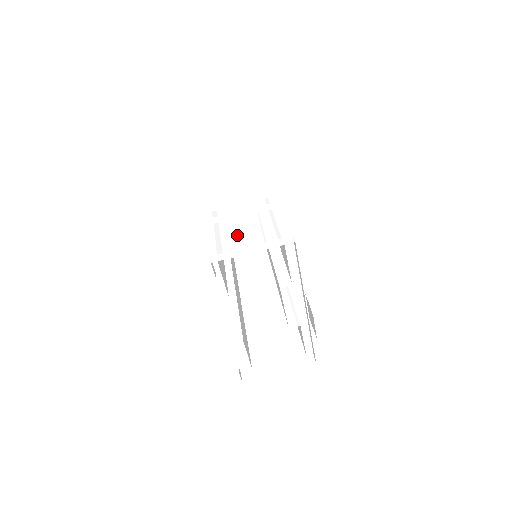
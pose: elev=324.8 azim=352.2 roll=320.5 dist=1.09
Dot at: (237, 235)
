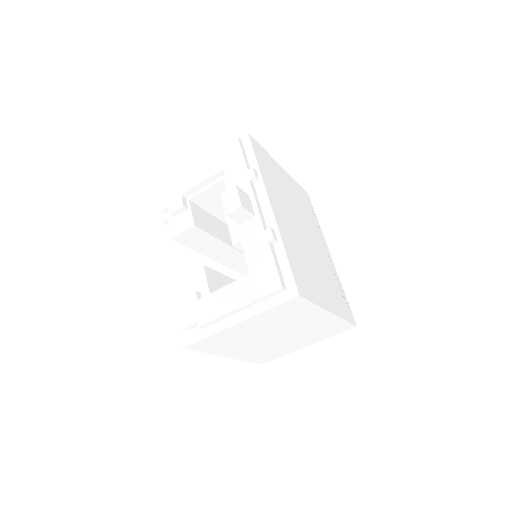
Dot at: (194, 174)
